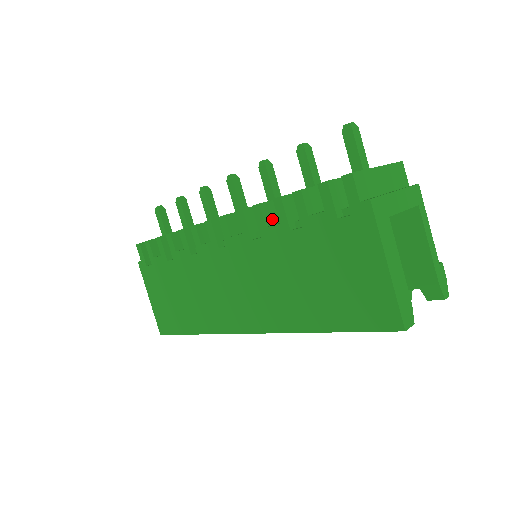
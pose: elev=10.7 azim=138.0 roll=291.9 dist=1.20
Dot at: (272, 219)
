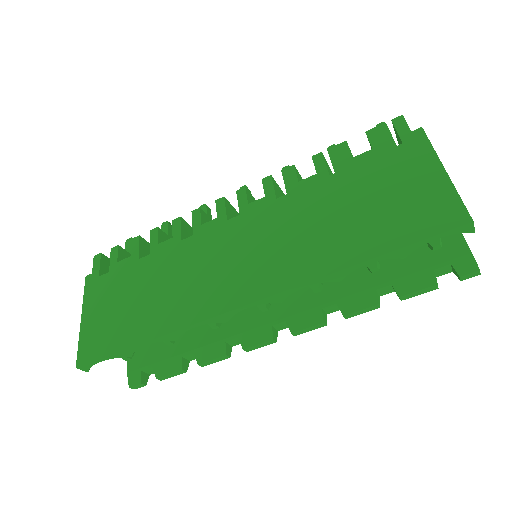
Dot at: occluded
